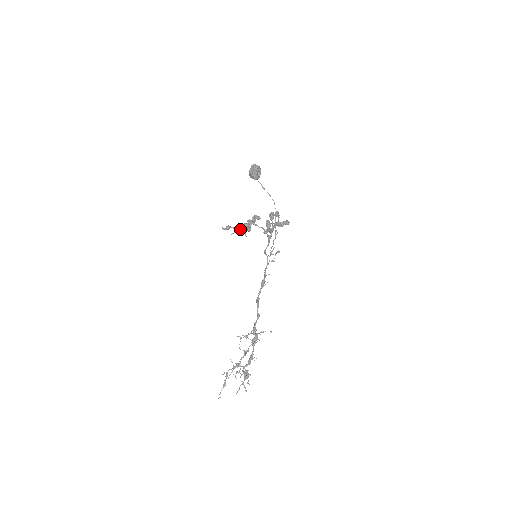
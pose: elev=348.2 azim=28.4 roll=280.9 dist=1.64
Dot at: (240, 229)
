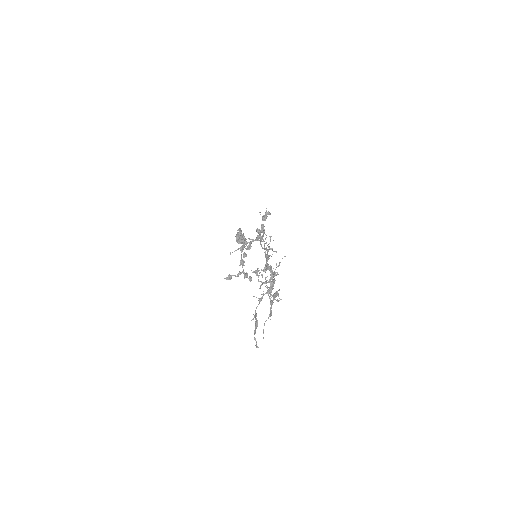
Dot at: (236, 250)
